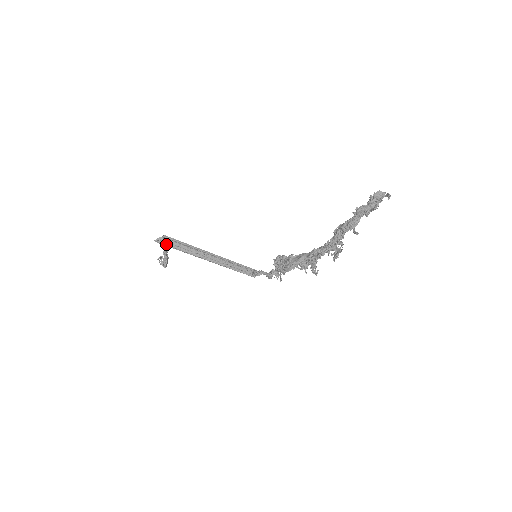
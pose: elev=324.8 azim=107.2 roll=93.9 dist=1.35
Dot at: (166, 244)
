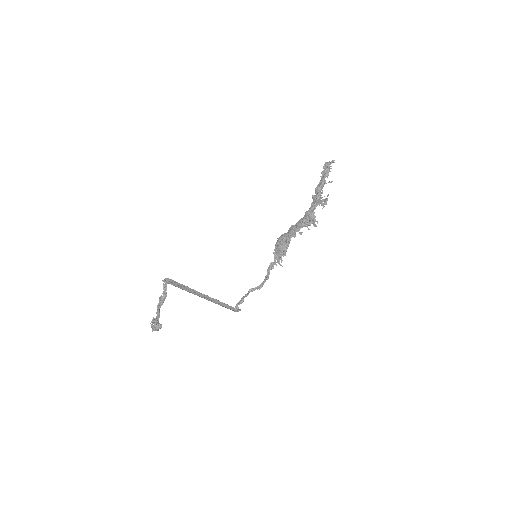
Dot at: occluded
